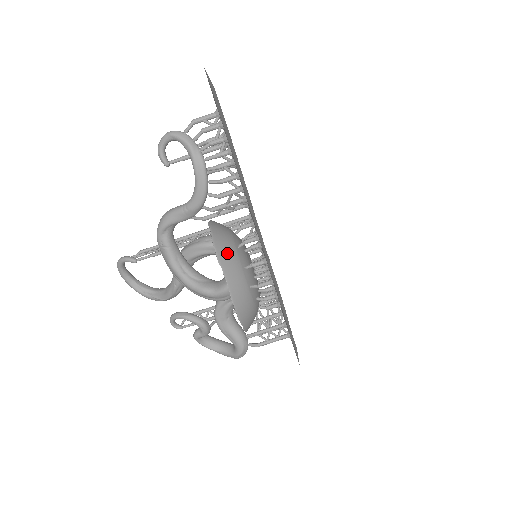
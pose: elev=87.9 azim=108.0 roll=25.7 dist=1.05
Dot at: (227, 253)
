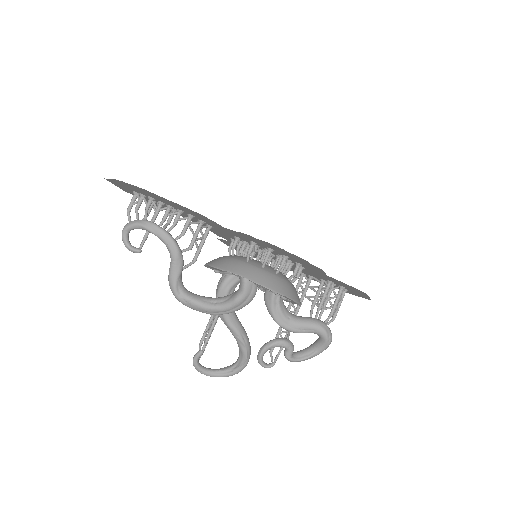
Dot at: (226, 263)
